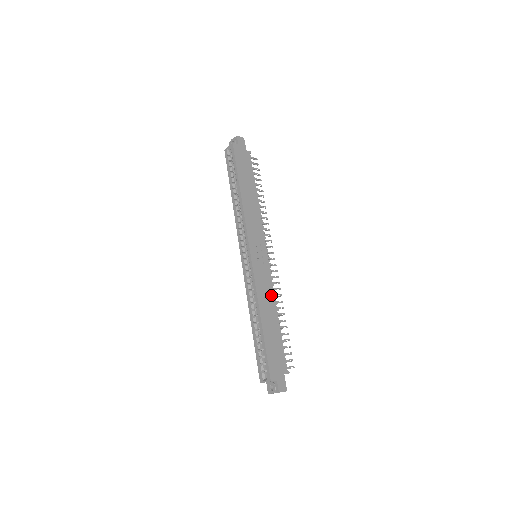
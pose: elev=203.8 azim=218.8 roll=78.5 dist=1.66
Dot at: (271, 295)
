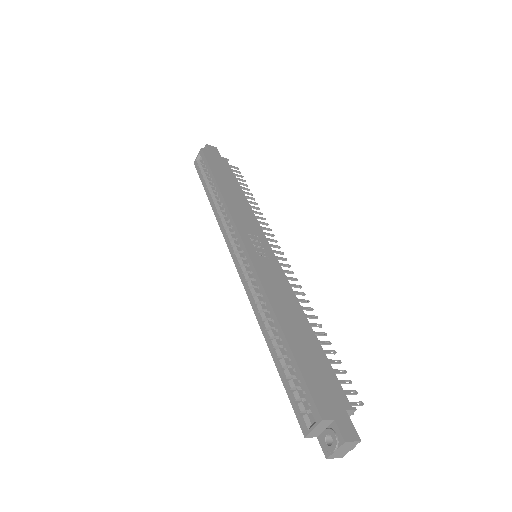
Dot at: (290, 296)
